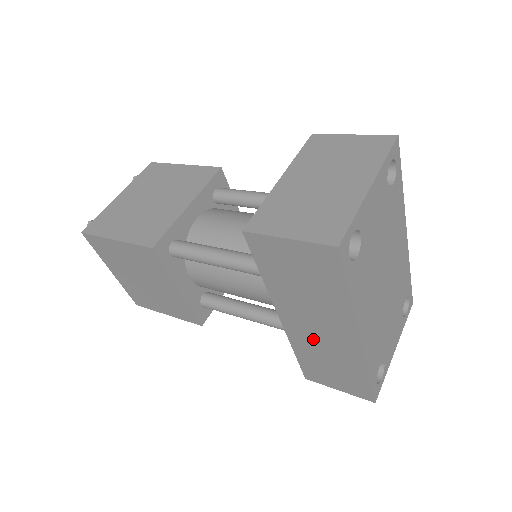
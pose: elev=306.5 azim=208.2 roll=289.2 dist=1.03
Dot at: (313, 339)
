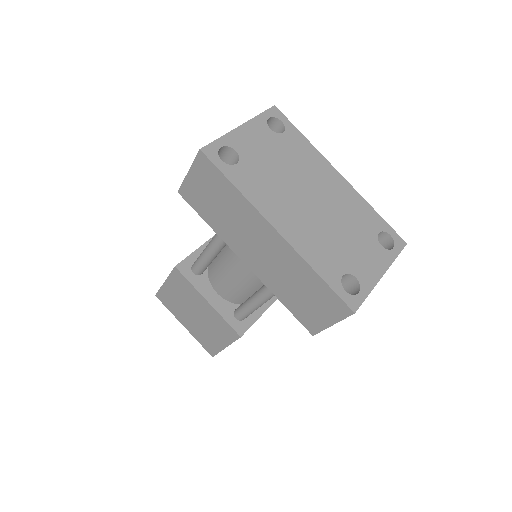
Dot at: (269, 266)
